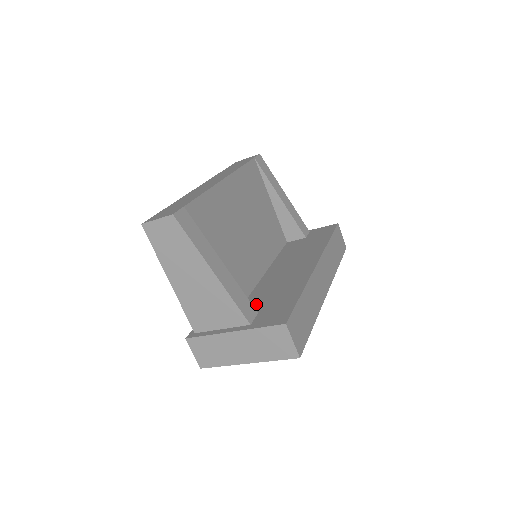
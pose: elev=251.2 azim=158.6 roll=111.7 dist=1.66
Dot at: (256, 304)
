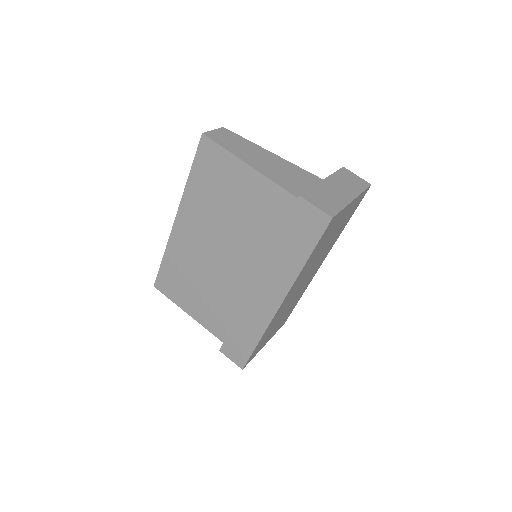
Dot at: occluded
